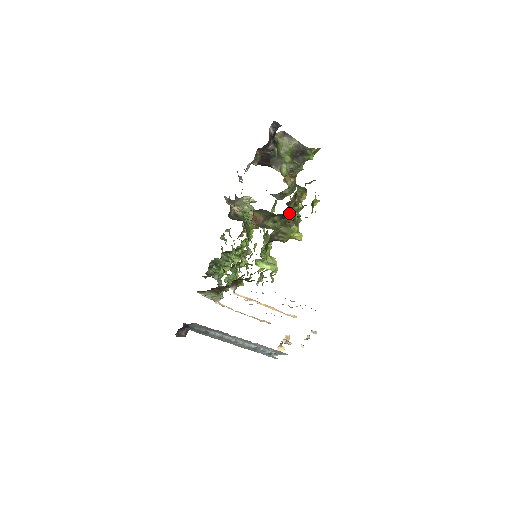
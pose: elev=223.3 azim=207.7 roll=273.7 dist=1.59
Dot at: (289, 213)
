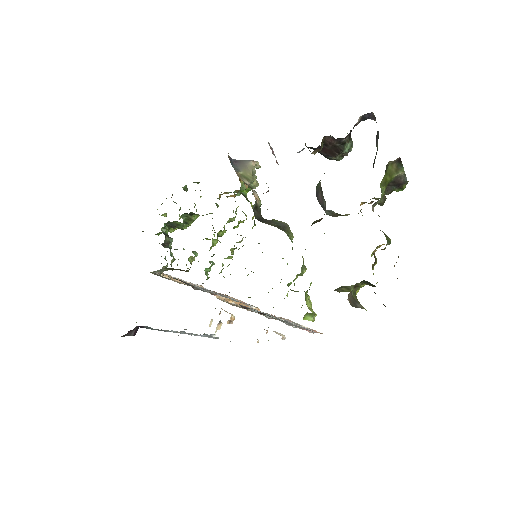
Dot at: occluded
